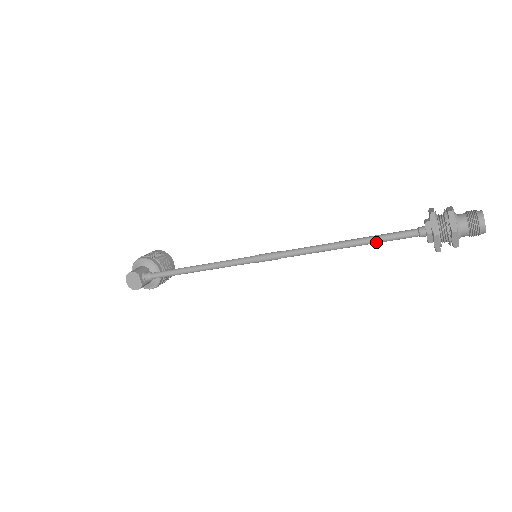
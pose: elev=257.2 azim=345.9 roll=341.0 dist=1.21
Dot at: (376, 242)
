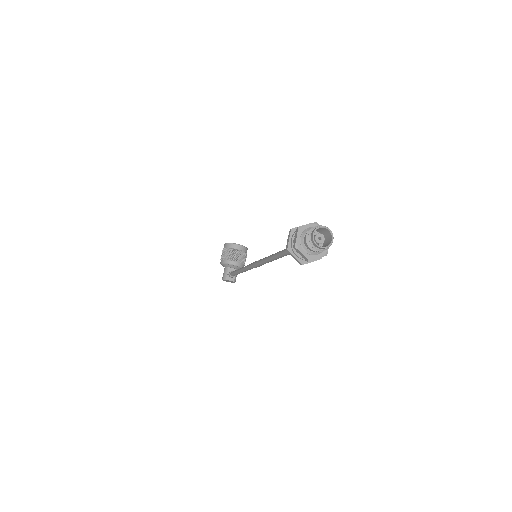
Dot at: occluded
